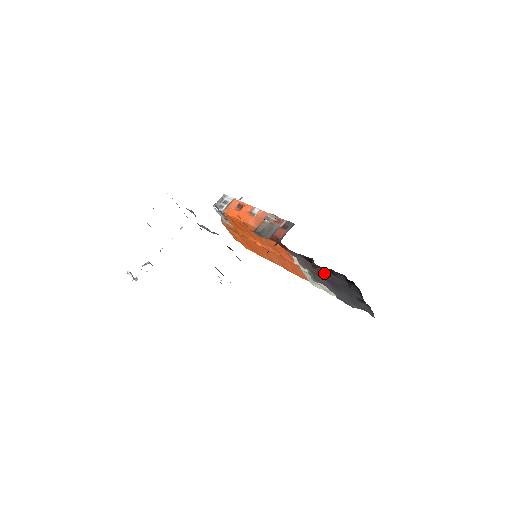
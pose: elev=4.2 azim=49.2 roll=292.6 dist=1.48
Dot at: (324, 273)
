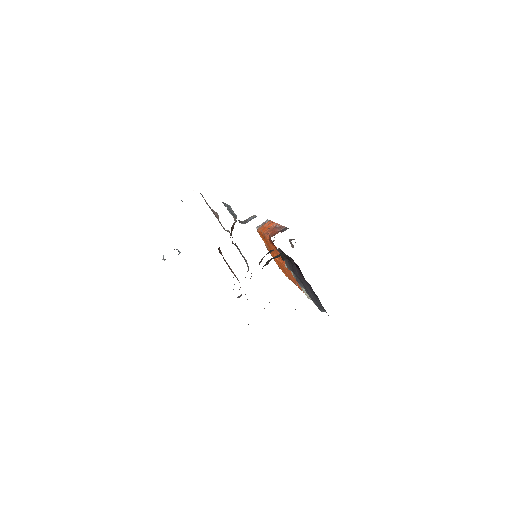
Dot at: (292, 266)
